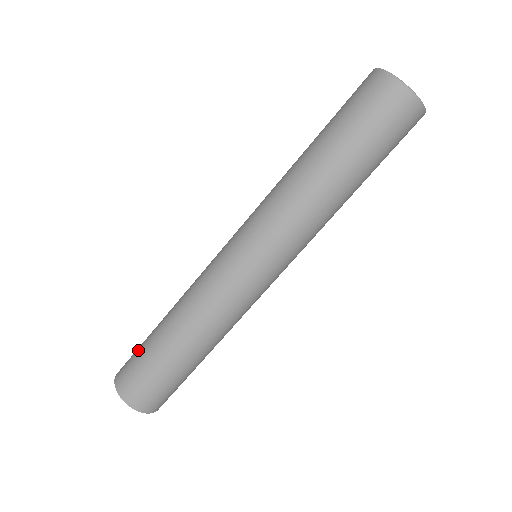
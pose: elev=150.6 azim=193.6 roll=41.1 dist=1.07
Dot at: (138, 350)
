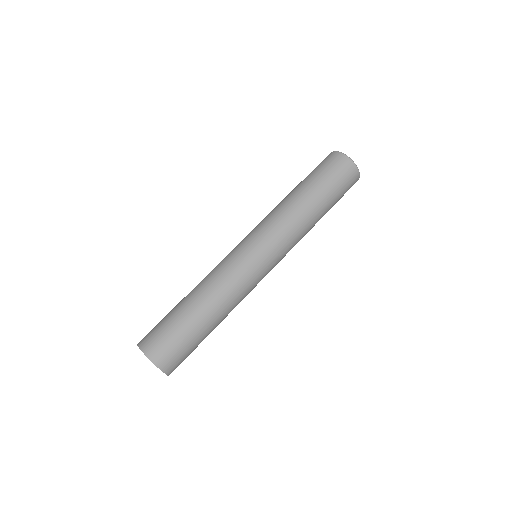
Dot at: (170, 330)
